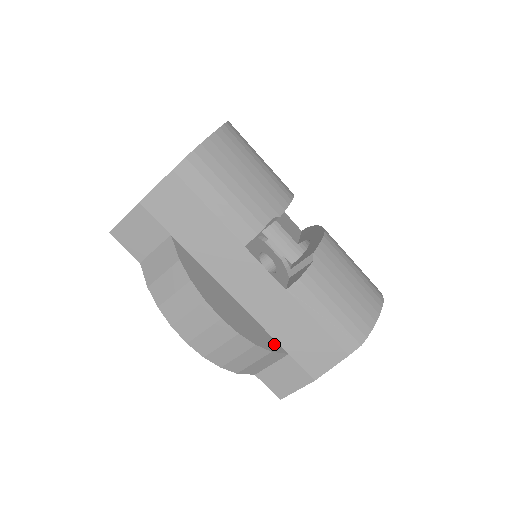
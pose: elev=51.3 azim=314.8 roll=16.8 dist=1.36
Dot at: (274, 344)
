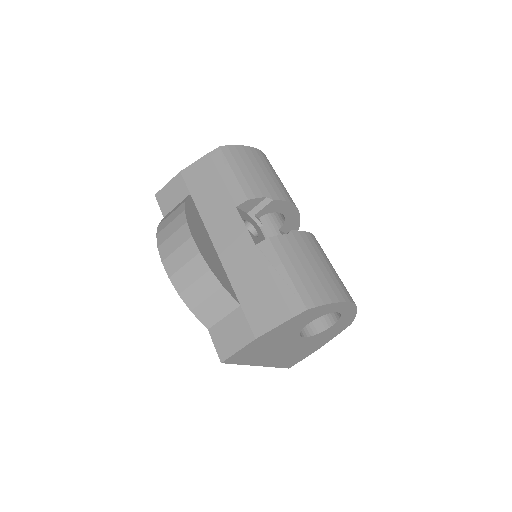
Dot at: (230, 288)
